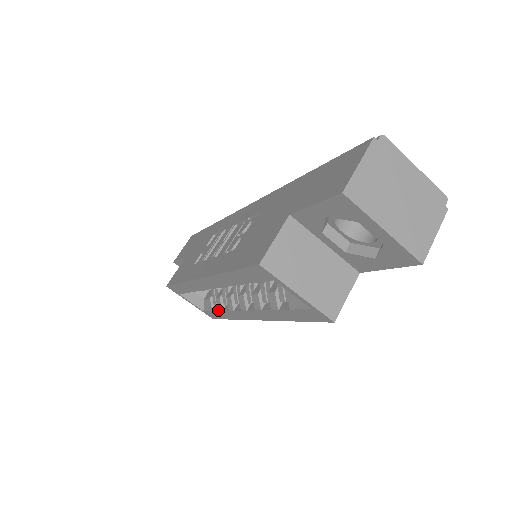
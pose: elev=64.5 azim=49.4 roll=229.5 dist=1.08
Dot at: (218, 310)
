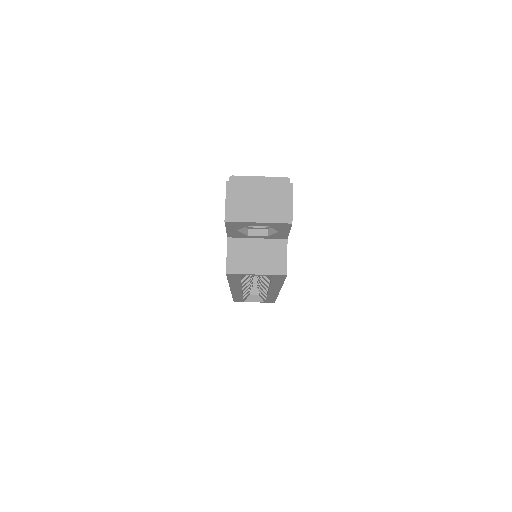
Dot at: occluded
